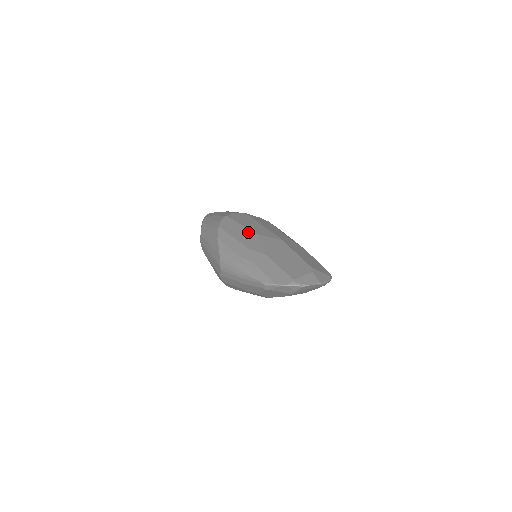
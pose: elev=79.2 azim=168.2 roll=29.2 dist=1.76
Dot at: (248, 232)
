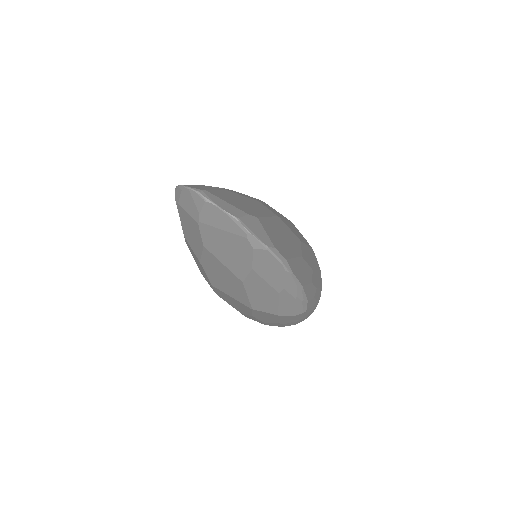
Dot at: occluded
